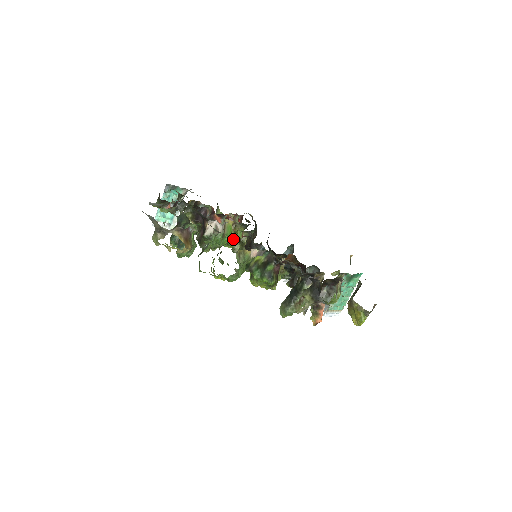
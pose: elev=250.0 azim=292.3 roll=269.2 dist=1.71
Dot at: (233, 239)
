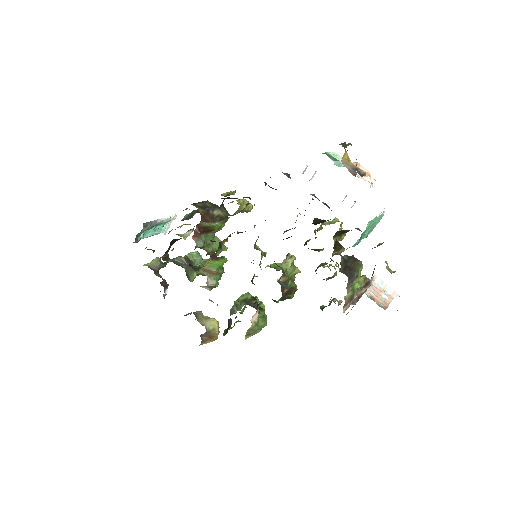
Dot at: (222, 226)
